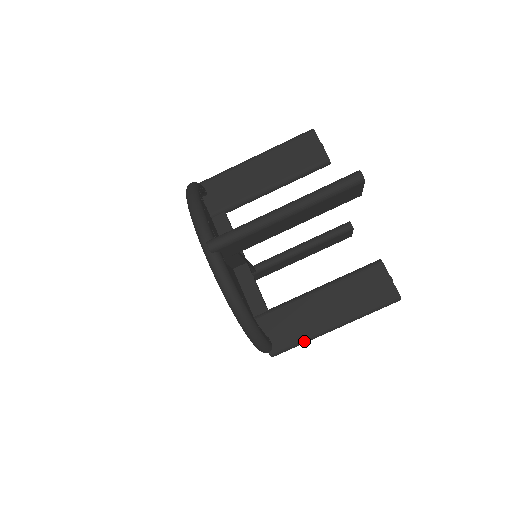
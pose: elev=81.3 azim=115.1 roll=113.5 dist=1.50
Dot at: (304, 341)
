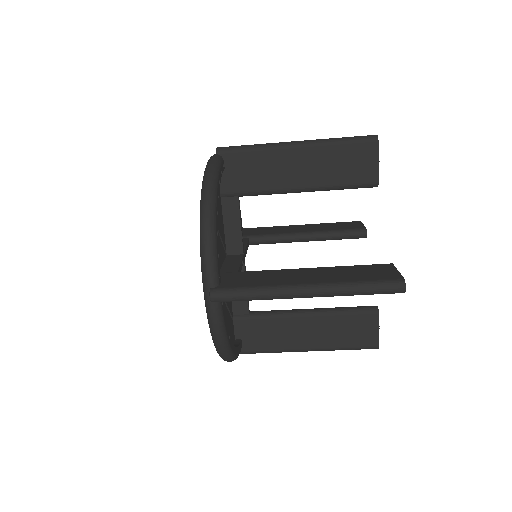
Dot at: (273, 352)
